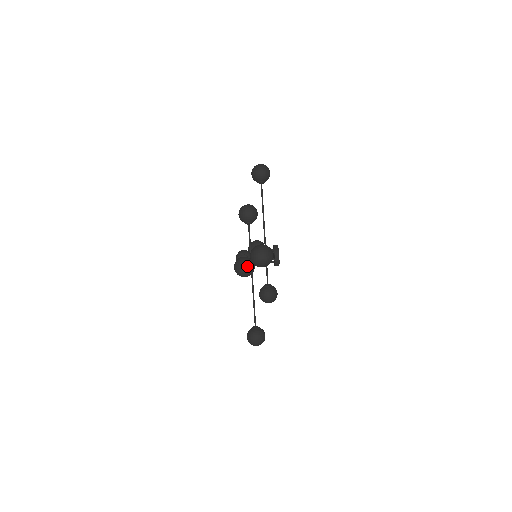
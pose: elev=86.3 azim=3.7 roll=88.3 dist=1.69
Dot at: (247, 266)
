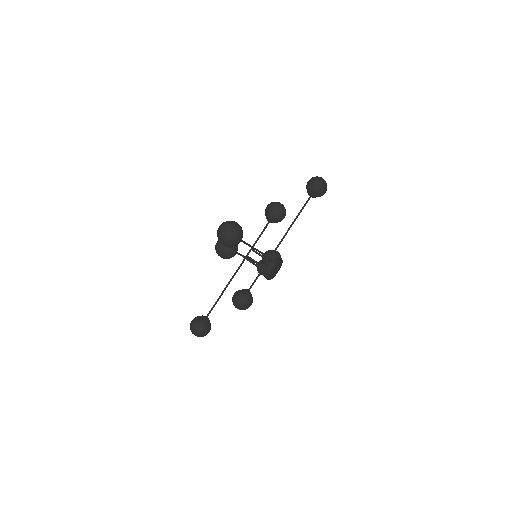
Dot at: (226, 246)
